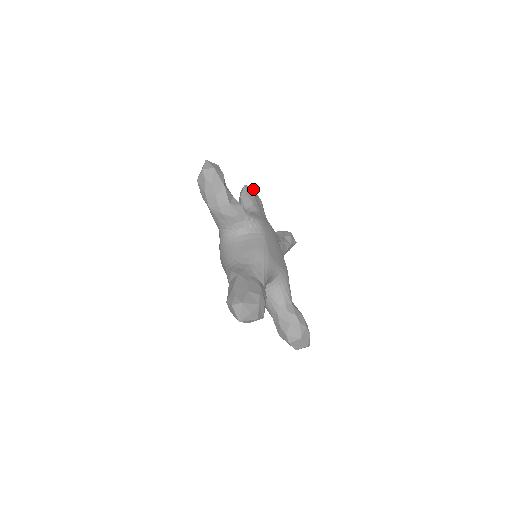
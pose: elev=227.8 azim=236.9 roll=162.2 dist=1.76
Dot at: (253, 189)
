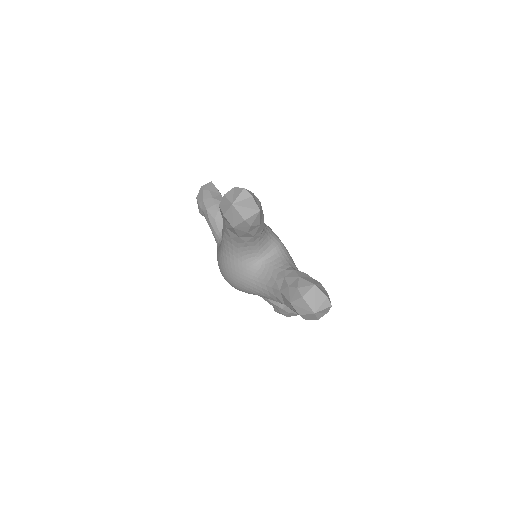
Dot at: occluded
